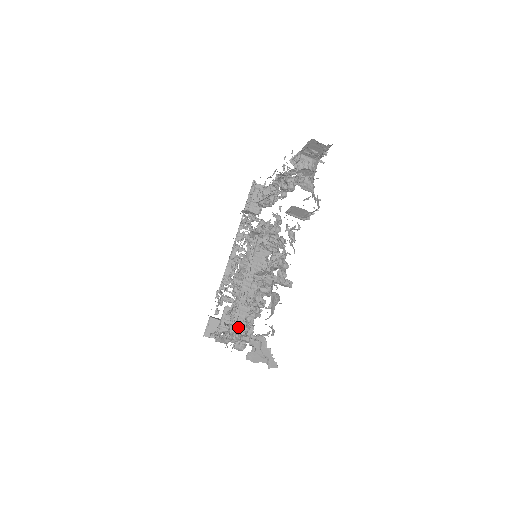
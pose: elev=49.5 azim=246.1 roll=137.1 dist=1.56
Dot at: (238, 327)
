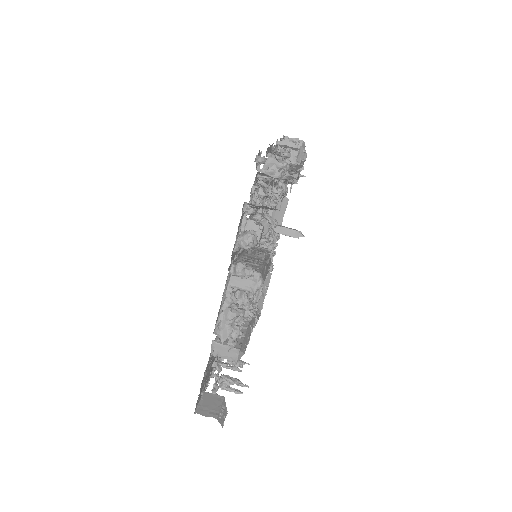
Dot at: occluded
